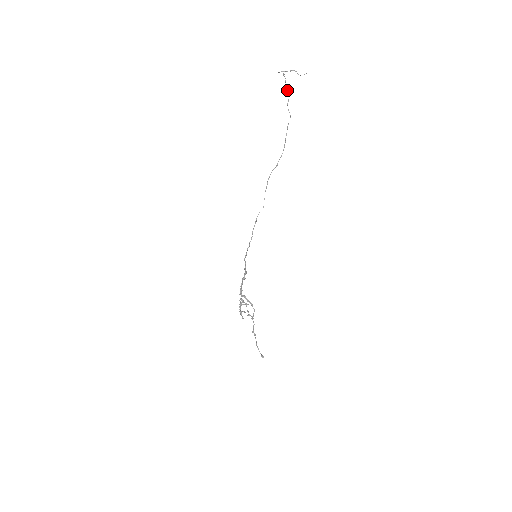
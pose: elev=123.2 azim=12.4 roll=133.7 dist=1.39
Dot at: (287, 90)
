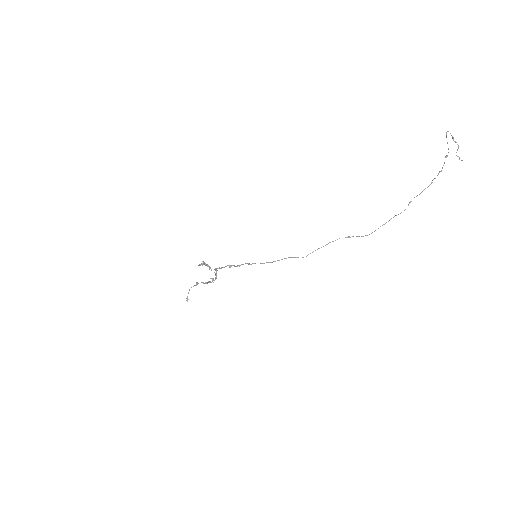
Dot at: occluded
